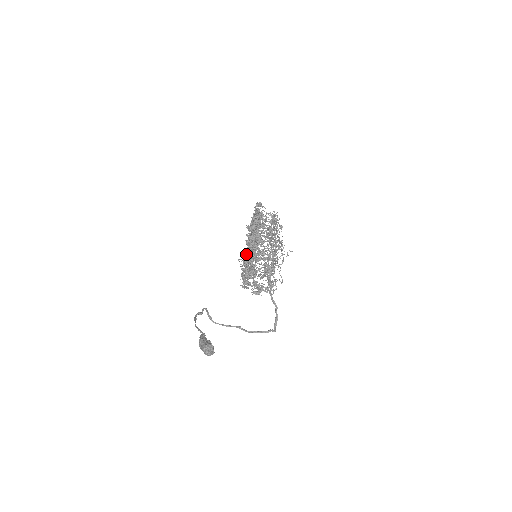
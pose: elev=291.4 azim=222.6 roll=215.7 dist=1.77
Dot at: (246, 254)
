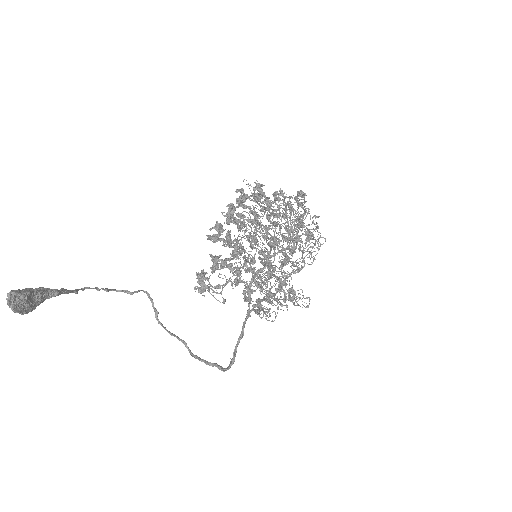
Dot at: occluded
